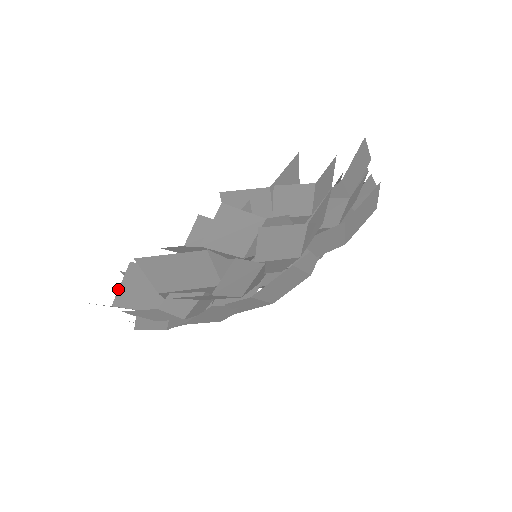
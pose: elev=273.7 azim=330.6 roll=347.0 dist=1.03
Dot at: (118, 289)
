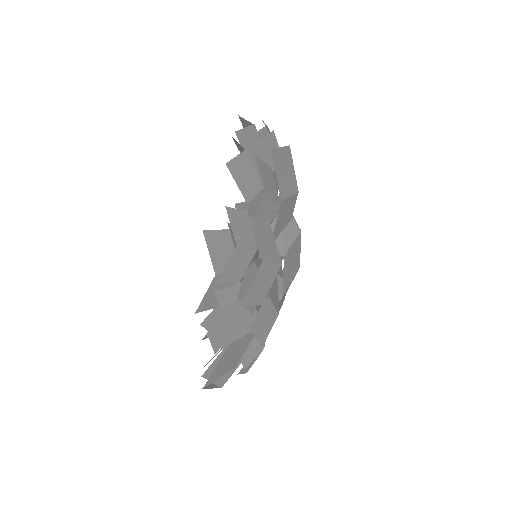
Dot at: occluded
